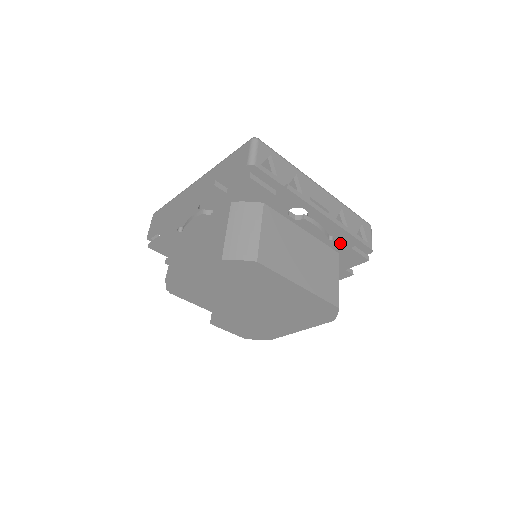
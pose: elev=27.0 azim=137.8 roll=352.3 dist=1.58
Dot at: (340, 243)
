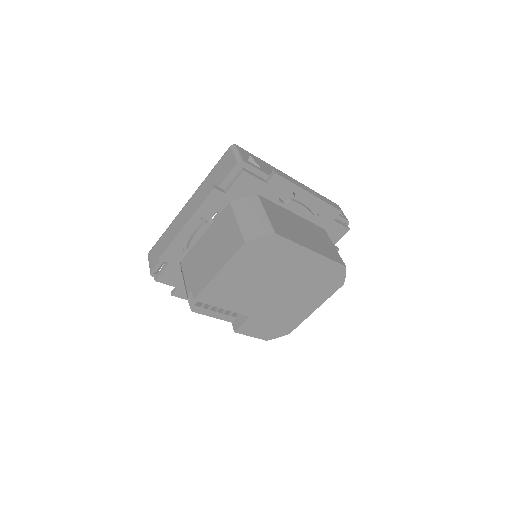
Dot at: (324, 218)
